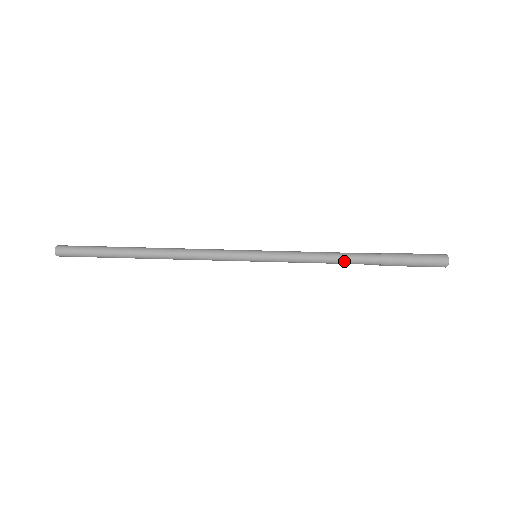
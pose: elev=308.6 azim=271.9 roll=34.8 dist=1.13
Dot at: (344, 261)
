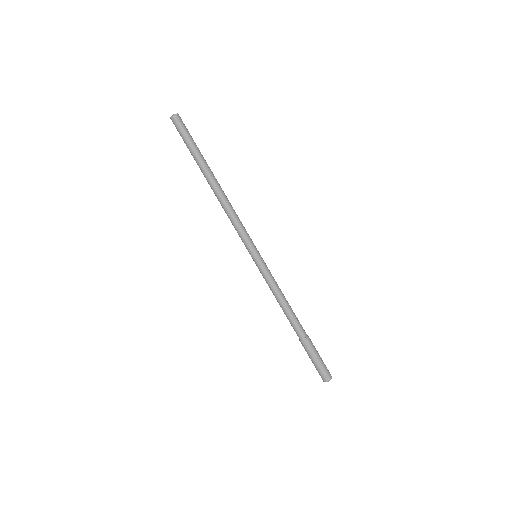
Dot at: (286, 316)
